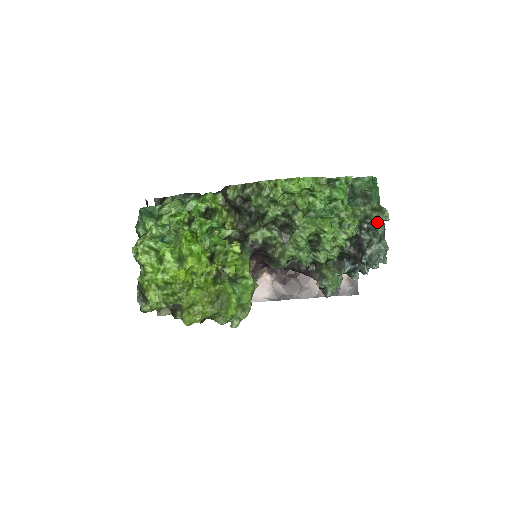
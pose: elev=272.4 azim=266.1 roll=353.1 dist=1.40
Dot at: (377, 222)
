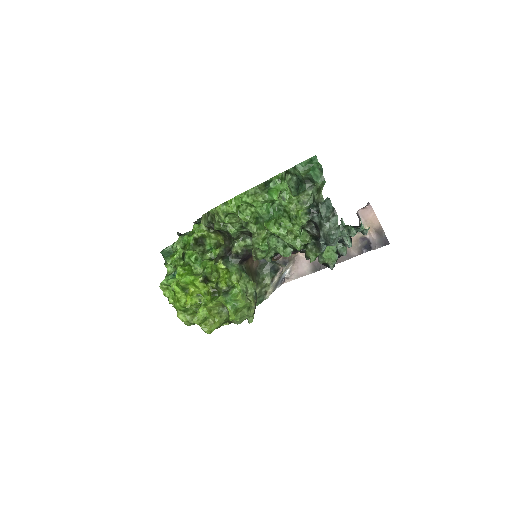
Dot at: (318, 205)
